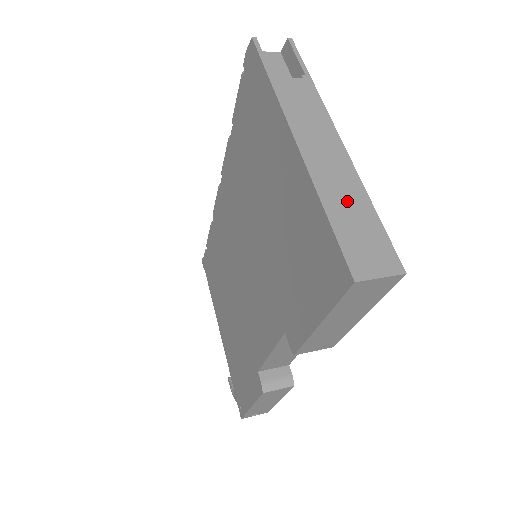
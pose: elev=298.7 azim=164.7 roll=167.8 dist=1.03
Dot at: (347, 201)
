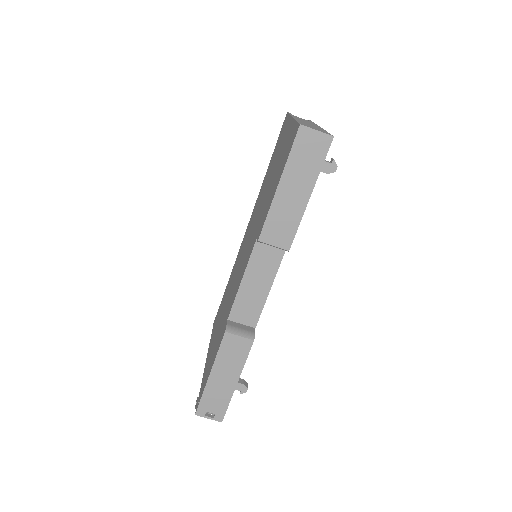
Dot at: occluded
